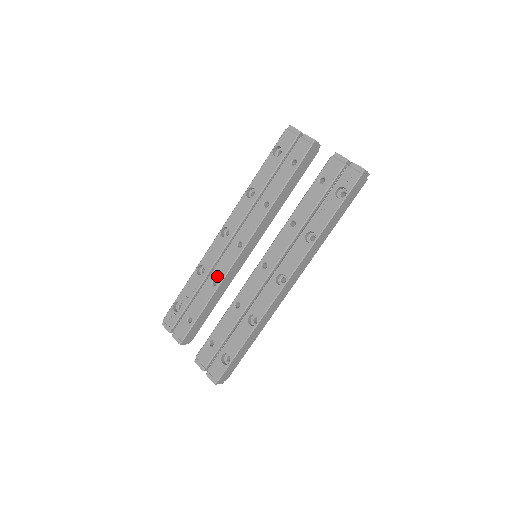
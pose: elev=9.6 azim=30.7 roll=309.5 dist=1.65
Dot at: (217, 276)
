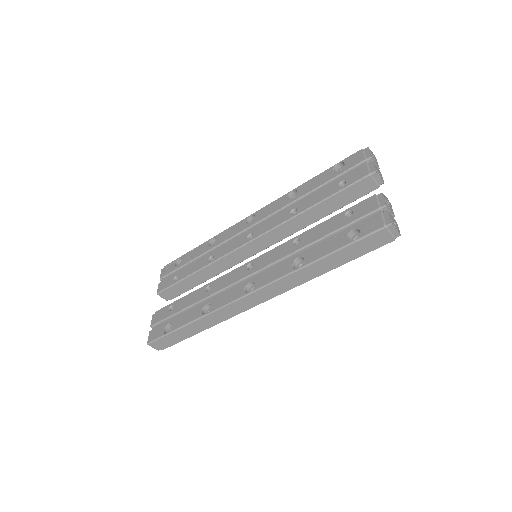
Dot at: (217, 254)
